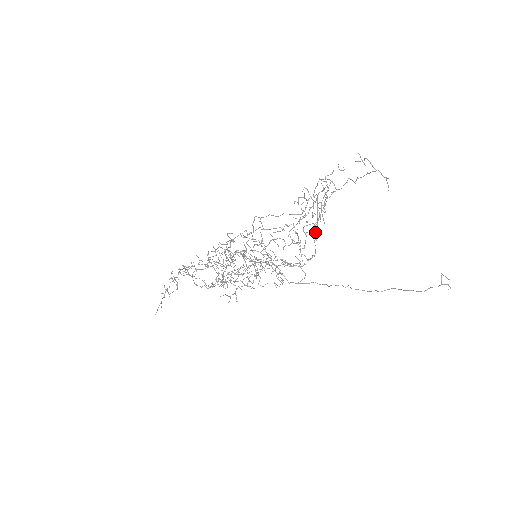
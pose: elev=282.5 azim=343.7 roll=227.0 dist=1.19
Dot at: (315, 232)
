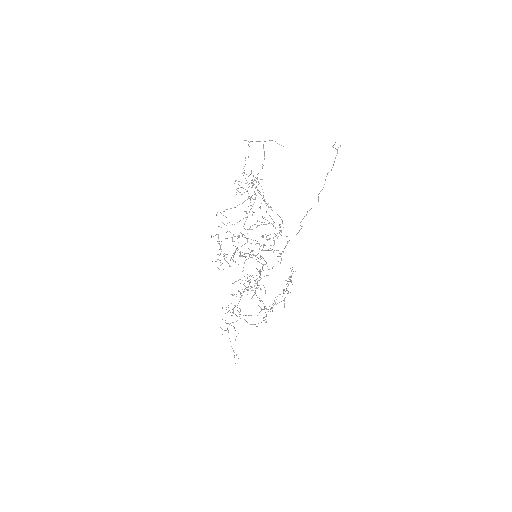
Dot at: occluded
